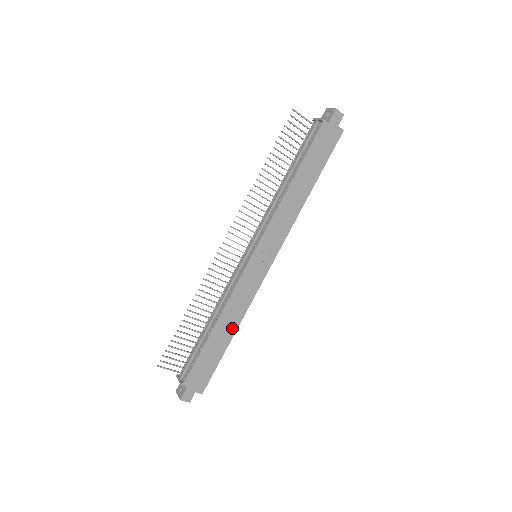
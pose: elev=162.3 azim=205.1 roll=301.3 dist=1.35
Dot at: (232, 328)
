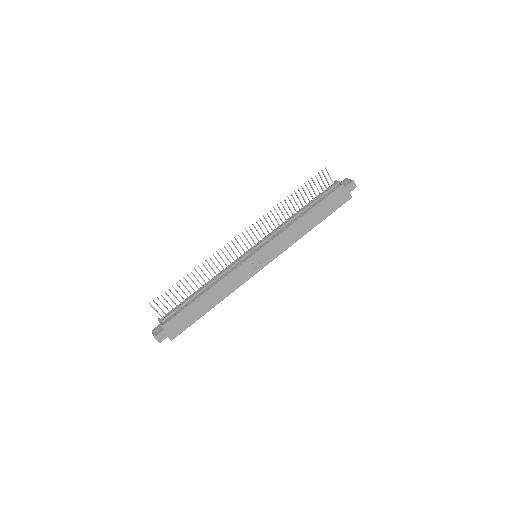
Dot at: (216, 300)
